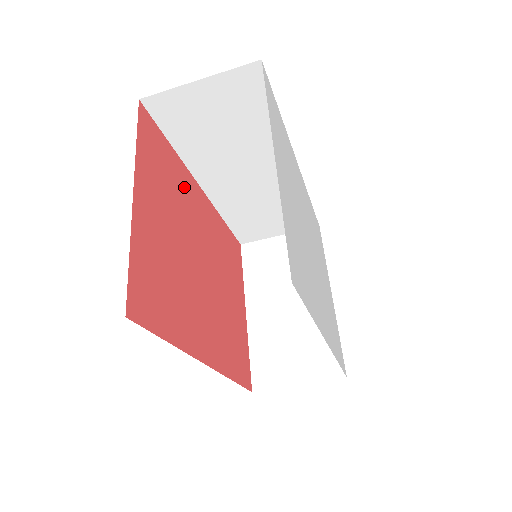
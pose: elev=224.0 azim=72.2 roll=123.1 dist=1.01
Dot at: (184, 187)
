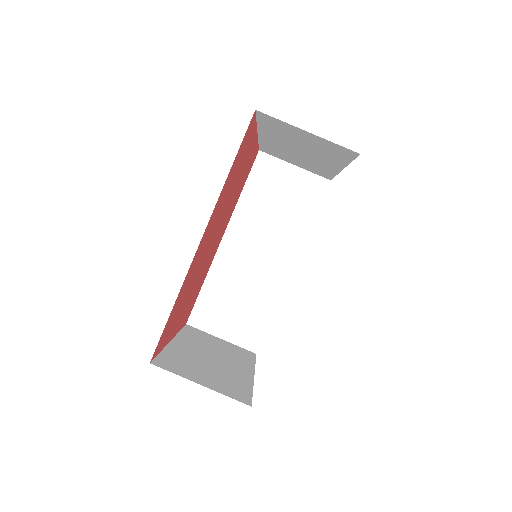
Dot at: occluded
